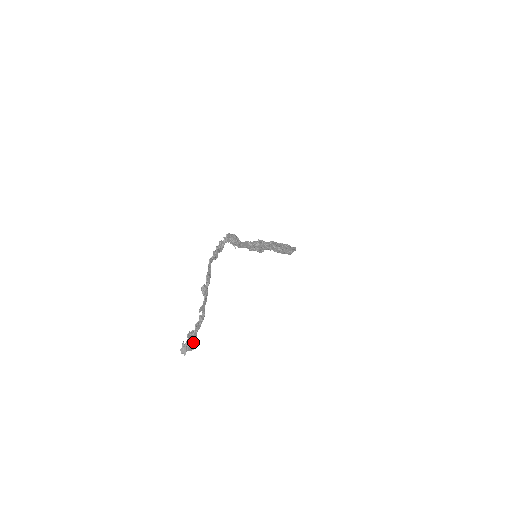
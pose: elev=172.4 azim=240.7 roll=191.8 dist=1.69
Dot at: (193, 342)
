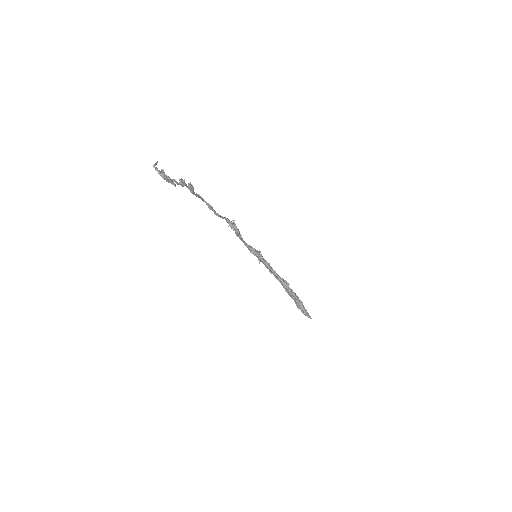
Dot at: (167, 178)
